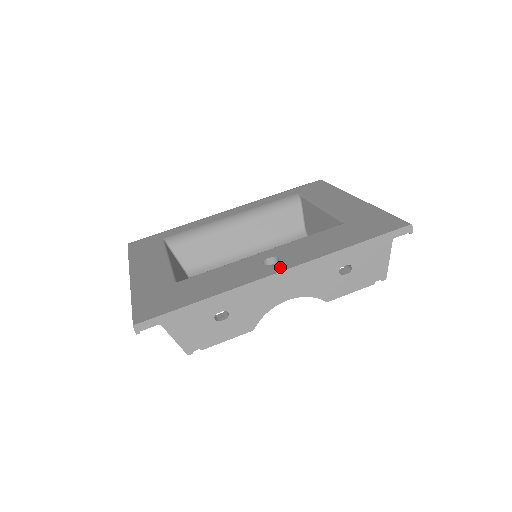
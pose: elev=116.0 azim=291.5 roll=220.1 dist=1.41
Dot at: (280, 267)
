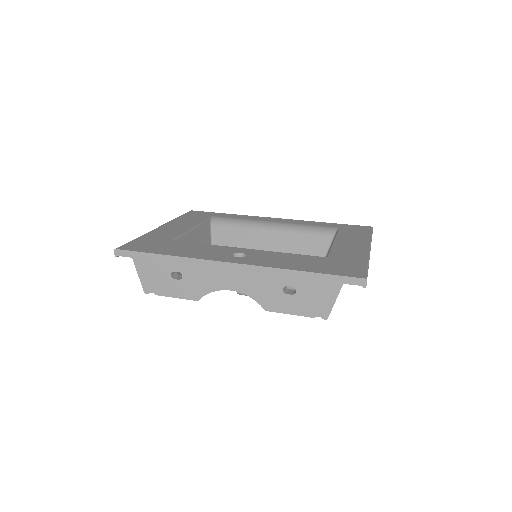
Dot at: (236, 260)
